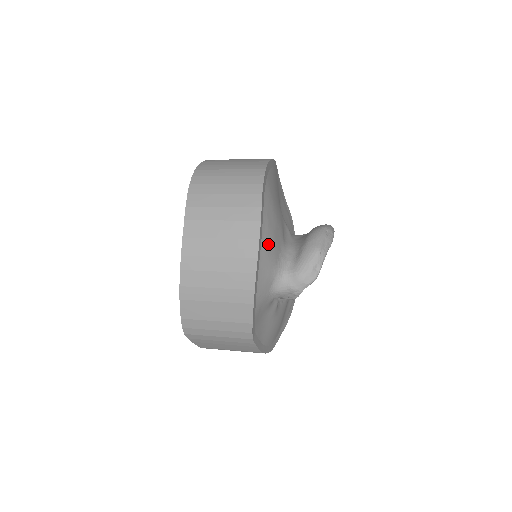
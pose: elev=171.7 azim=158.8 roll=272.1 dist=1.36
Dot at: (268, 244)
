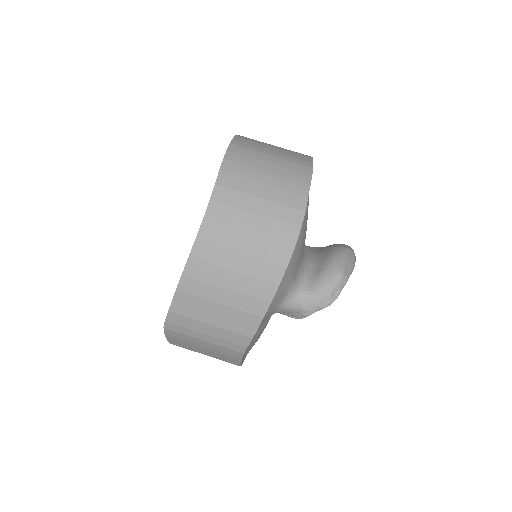
Dot at: (296, 254)
